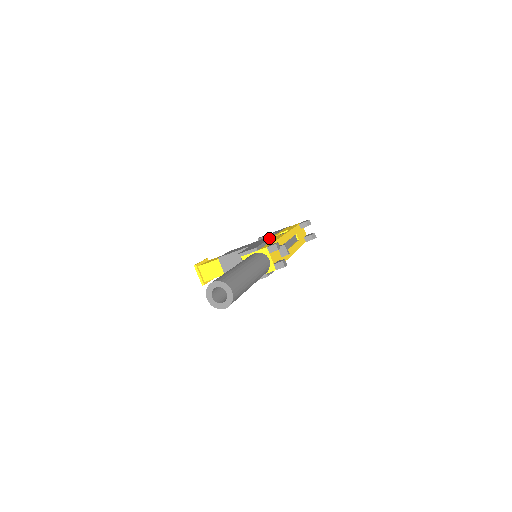
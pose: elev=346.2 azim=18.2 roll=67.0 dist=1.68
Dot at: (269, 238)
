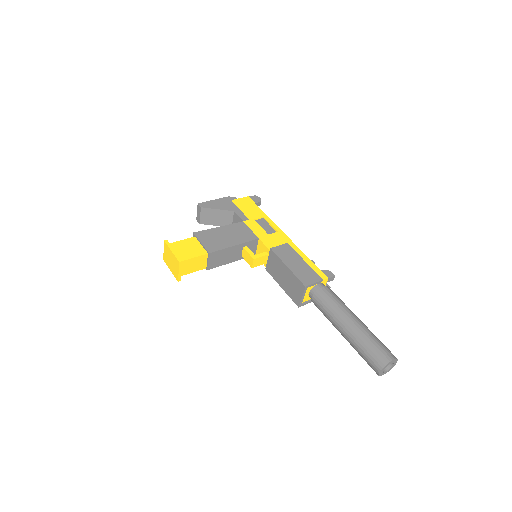
Dot at: (294, 251)
